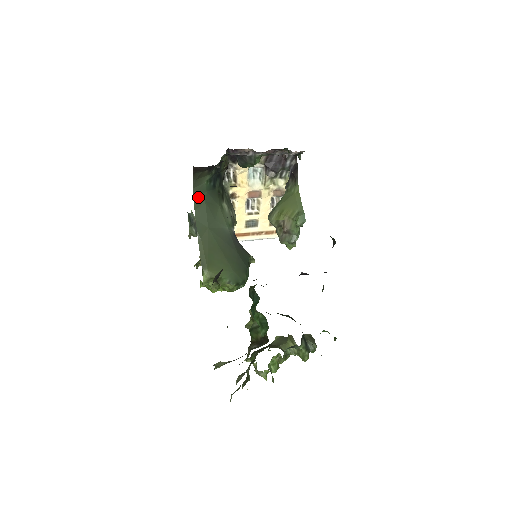
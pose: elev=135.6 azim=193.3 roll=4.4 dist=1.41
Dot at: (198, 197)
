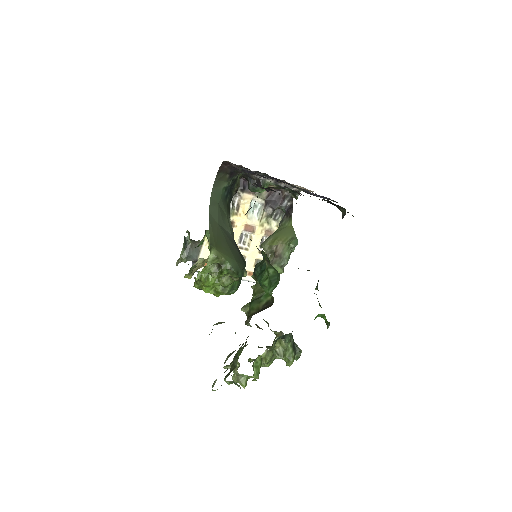
Dot at: (214, 197)
